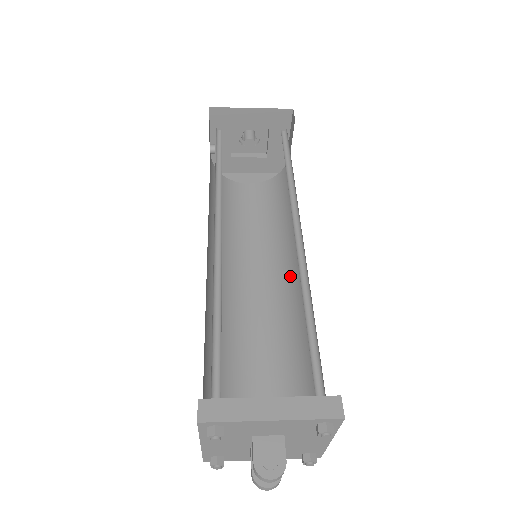
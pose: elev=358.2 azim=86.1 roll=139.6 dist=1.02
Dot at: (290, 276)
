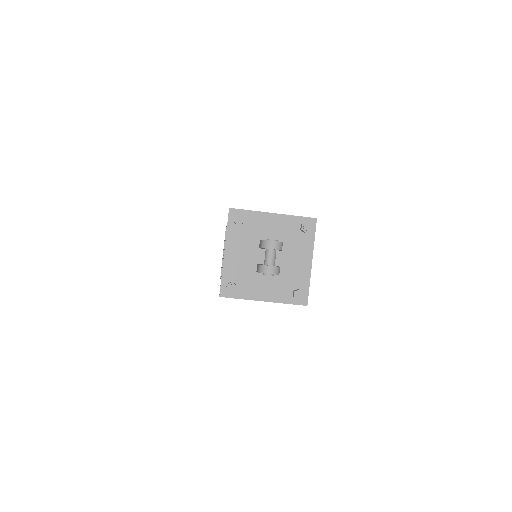
Dot at: occluded
